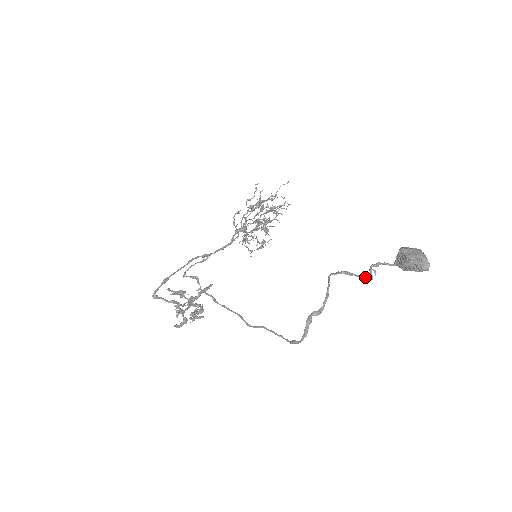
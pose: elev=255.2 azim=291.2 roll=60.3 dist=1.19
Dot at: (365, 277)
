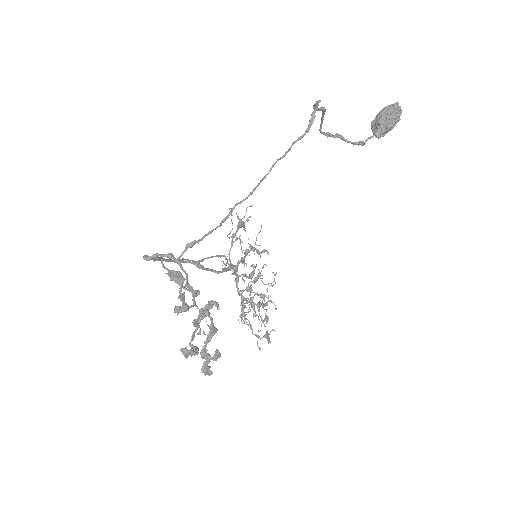
Dot at: (357, 144)
